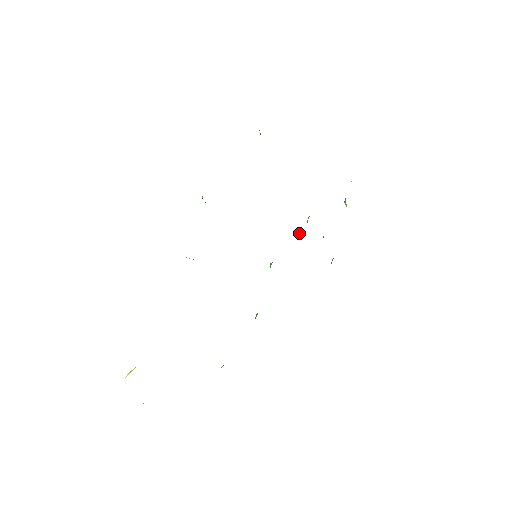
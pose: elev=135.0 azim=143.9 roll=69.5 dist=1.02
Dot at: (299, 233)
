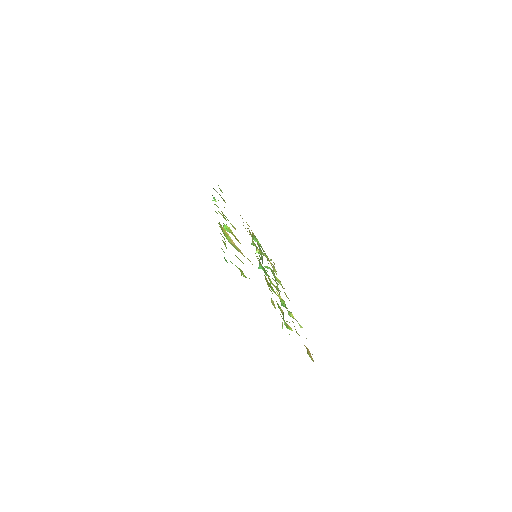
Dot at: (257, 249)
